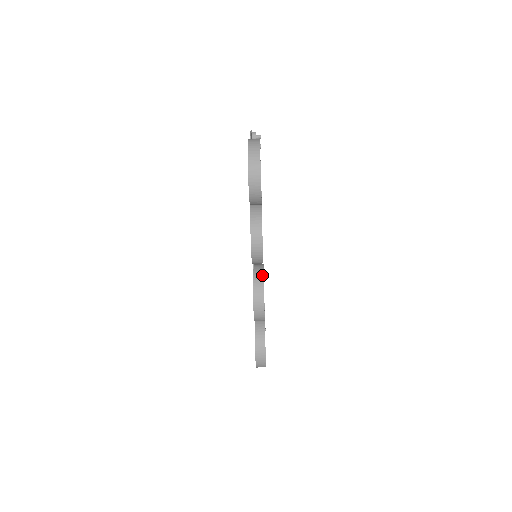
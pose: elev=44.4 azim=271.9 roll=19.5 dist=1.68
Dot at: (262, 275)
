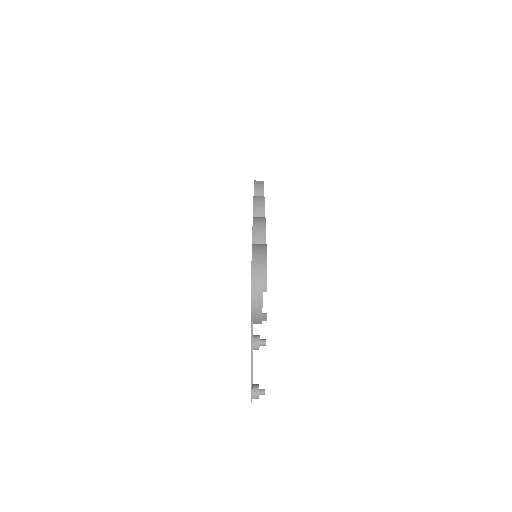
Dot at: occluded
